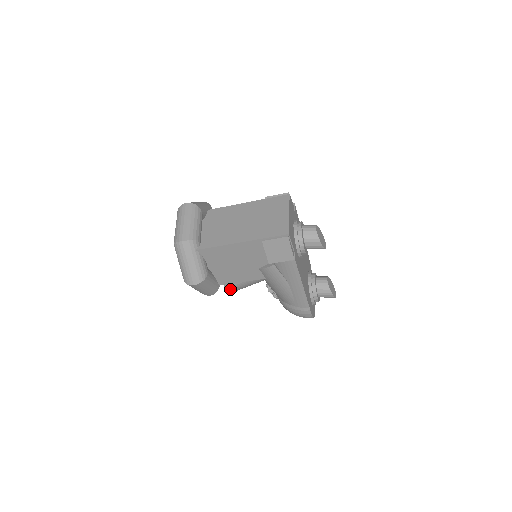
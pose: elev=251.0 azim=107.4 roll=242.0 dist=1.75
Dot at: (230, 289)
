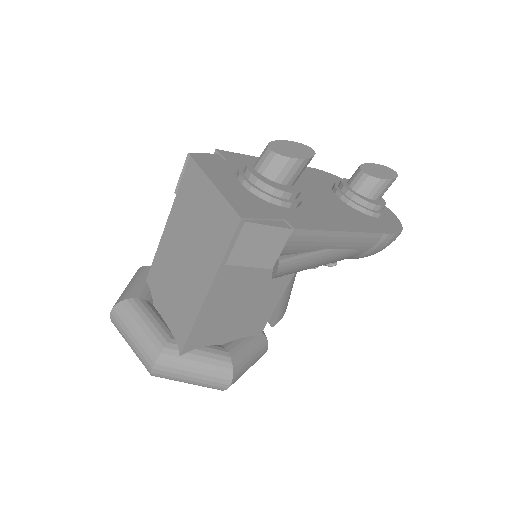
Dot at: (277, 319)
